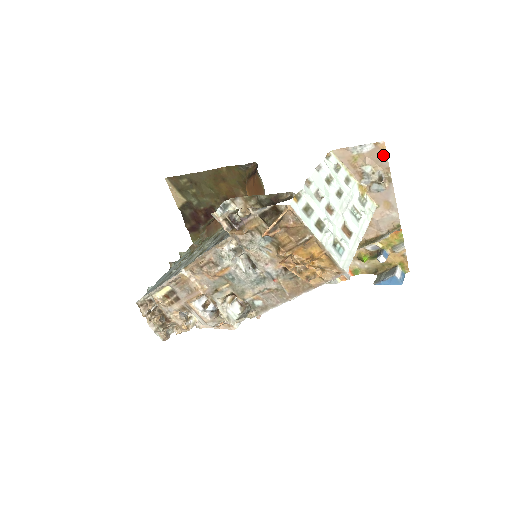
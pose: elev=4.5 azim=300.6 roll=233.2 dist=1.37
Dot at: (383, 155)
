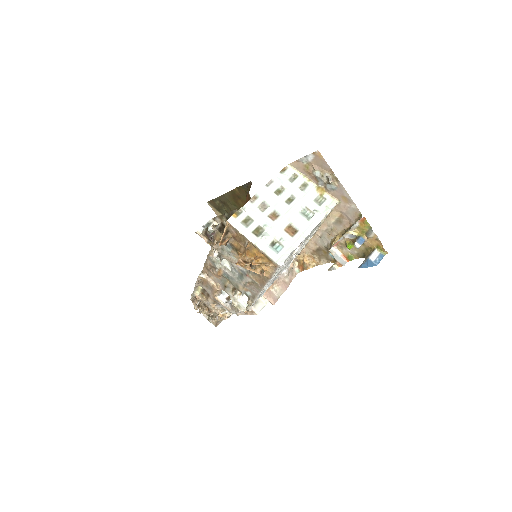
Dot at: (323, 161)
